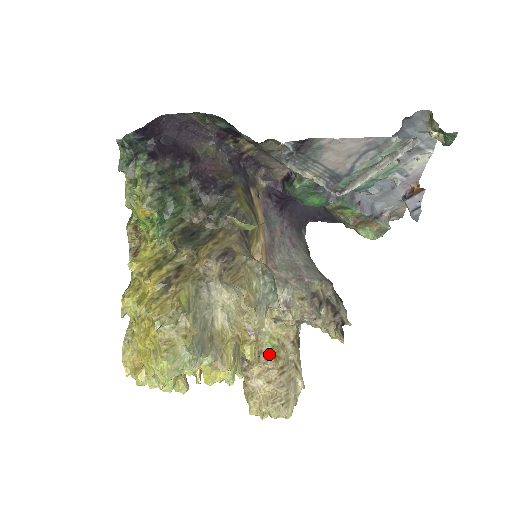
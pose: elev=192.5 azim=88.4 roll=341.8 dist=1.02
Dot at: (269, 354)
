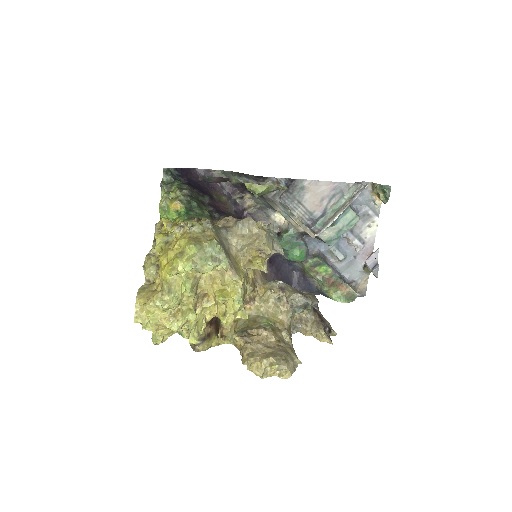
Dot at: (267, 326)
